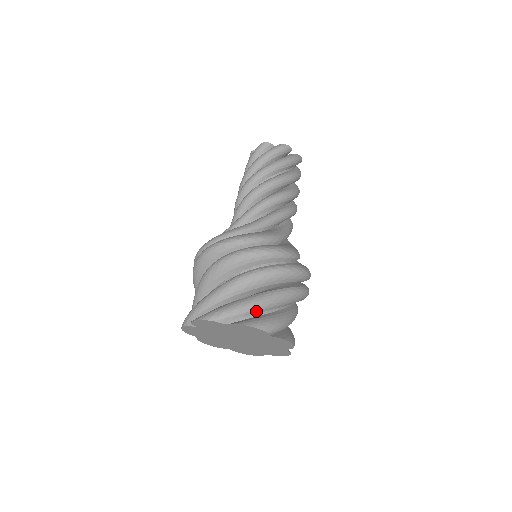
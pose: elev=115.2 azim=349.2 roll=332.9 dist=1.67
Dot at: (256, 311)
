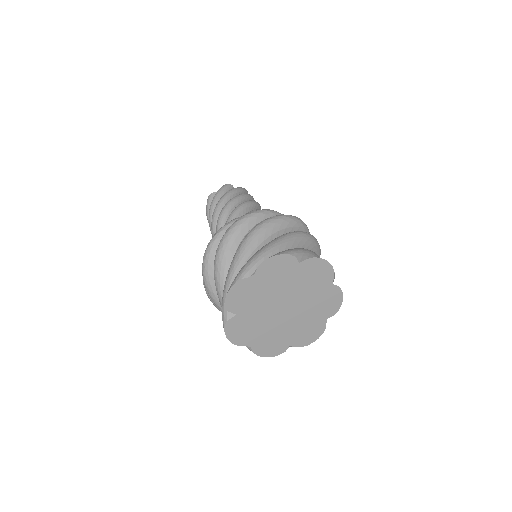
Dot at: (273, 253)
